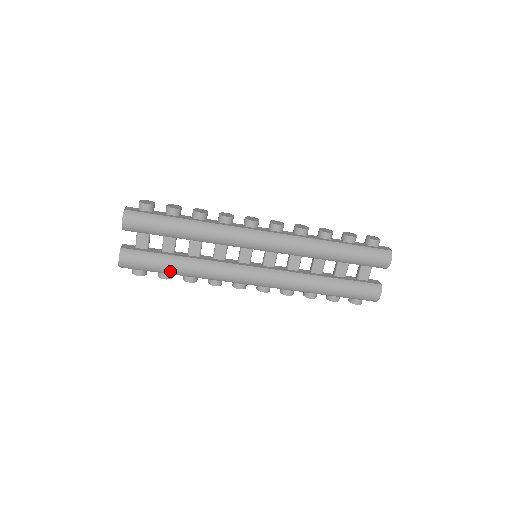
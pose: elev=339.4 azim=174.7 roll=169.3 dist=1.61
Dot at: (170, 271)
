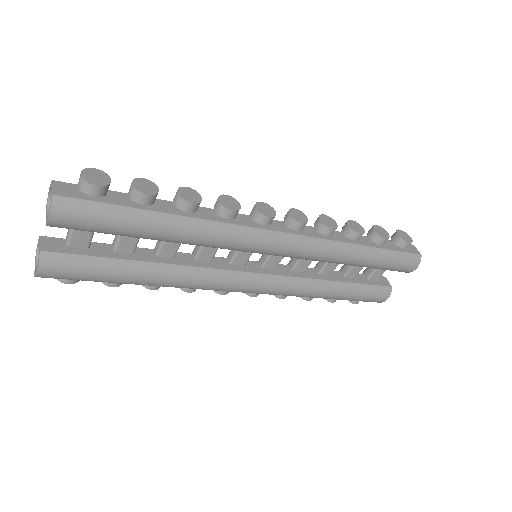
Dot at: (126, 282)
